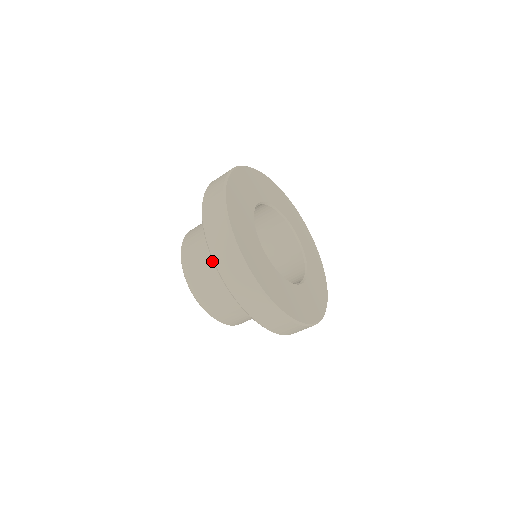
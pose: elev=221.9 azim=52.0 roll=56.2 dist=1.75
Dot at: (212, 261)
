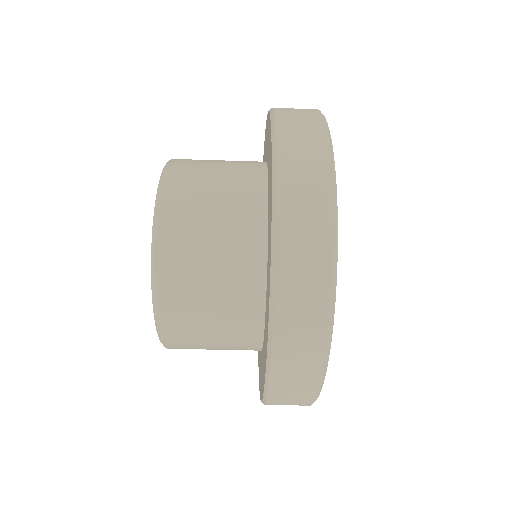
Dot at: (229, 238)
